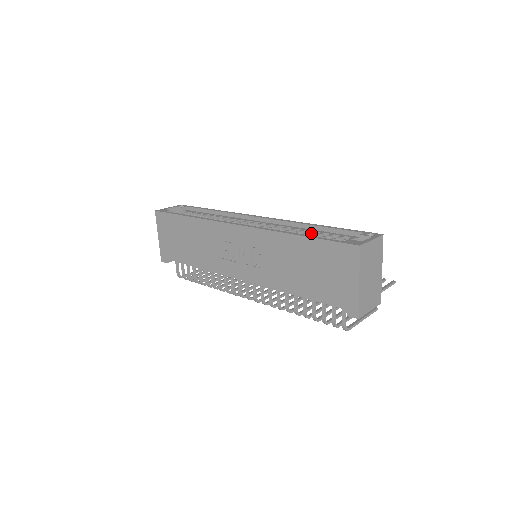
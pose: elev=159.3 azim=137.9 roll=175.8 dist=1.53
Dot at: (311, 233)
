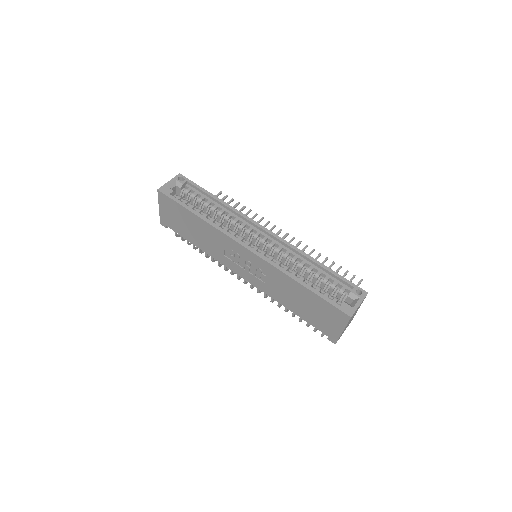
Dot at: (311, 271)
